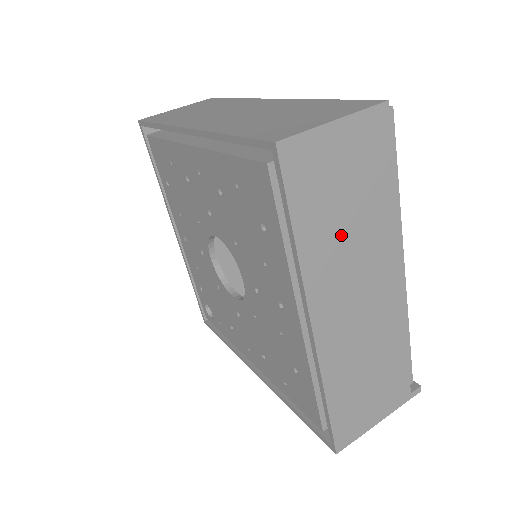
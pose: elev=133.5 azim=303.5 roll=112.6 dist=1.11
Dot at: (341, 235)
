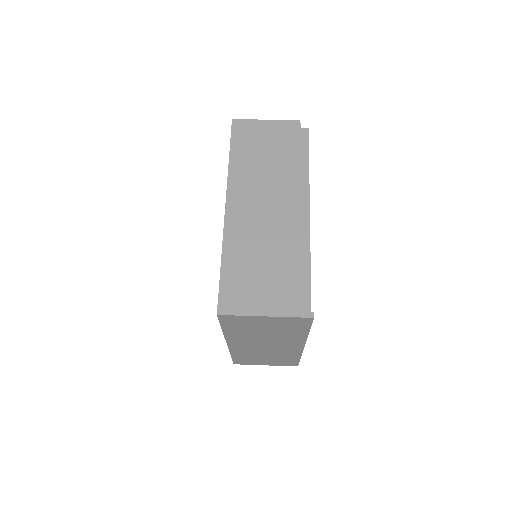
Dot at: (258, 167)
